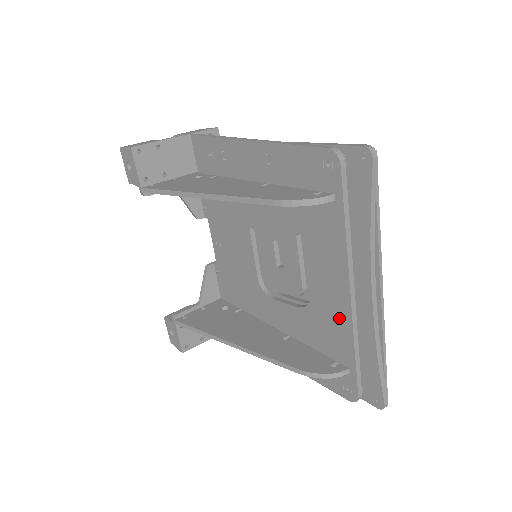
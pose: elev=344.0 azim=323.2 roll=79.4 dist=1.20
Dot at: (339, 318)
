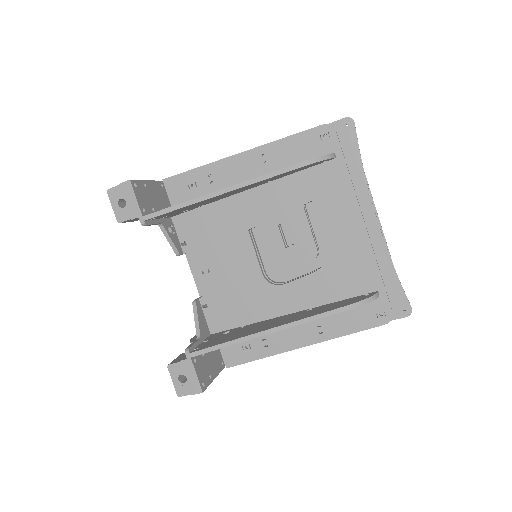
Dot at: (359, 251)
